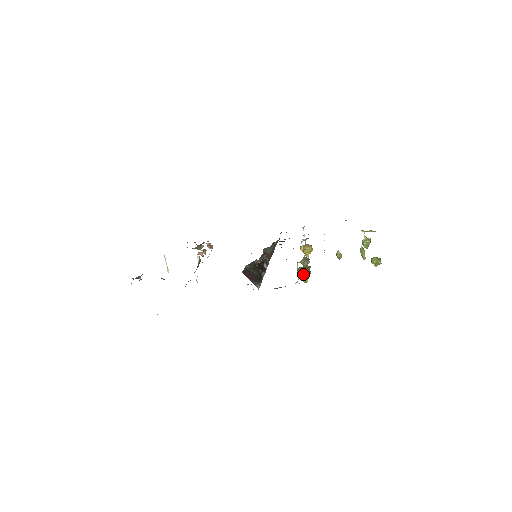
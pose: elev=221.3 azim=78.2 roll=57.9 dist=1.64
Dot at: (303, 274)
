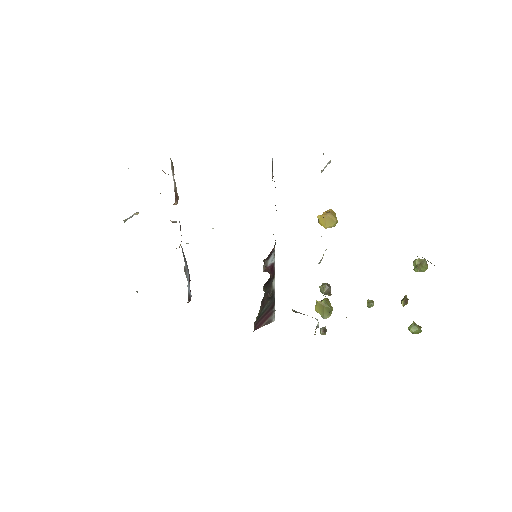
Dot at: occluded
